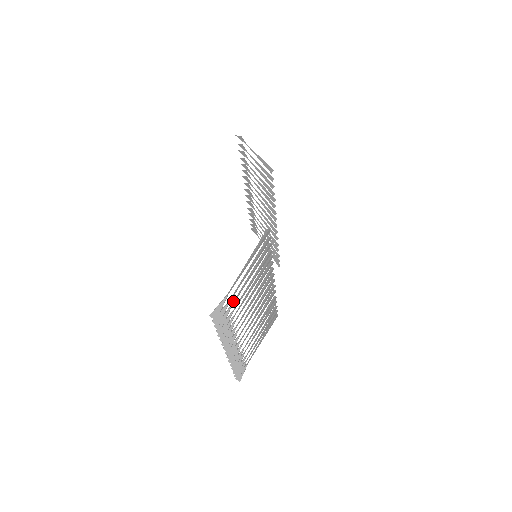
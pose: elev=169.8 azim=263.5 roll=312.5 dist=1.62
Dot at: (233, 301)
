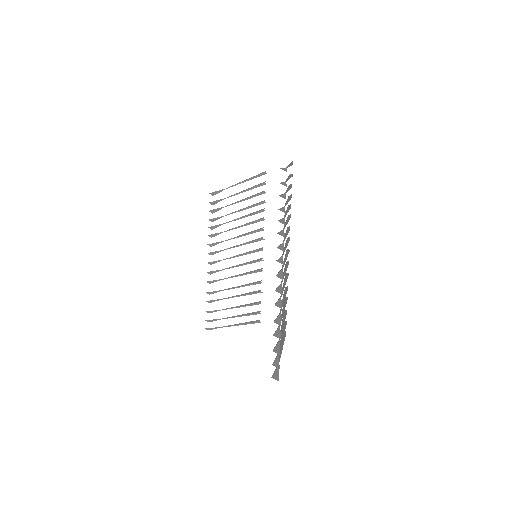
Dot at: occluded
